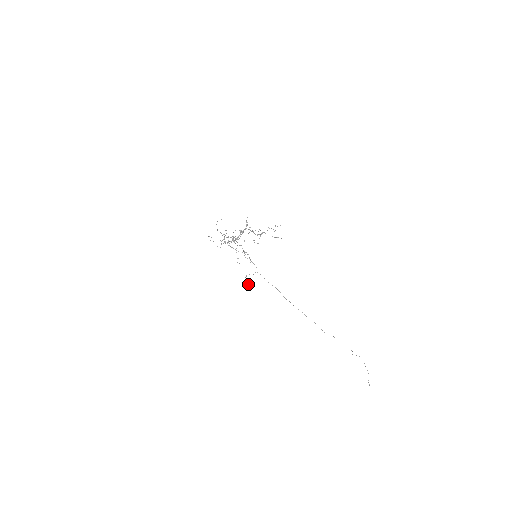
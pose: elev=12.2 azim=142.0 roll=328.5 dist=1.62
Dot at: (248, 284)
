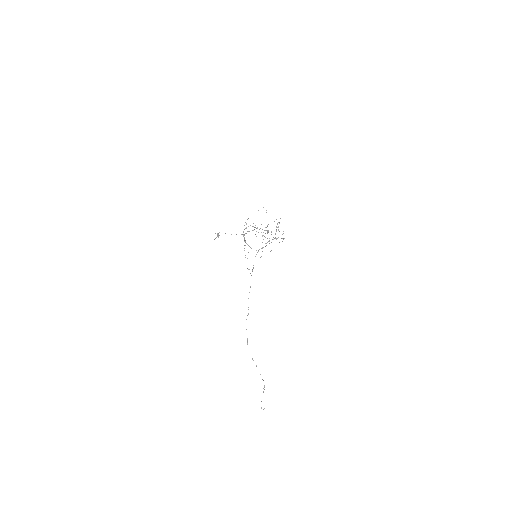
Dot at: occluded
